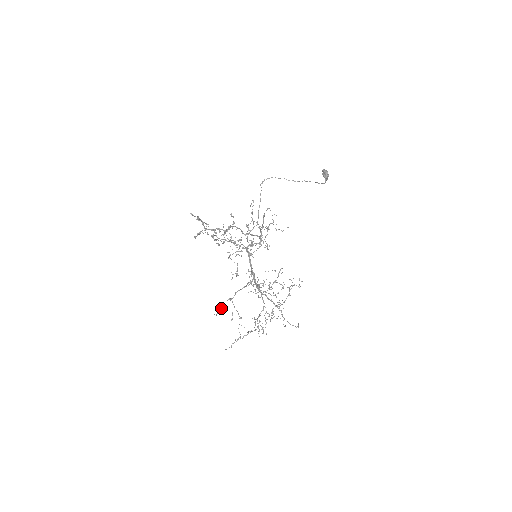
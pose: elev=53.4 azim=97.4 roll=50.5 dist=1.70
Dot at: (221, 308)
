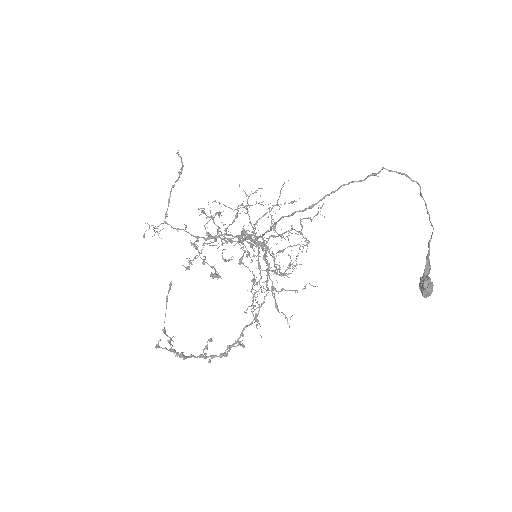
Dot at: occluded
